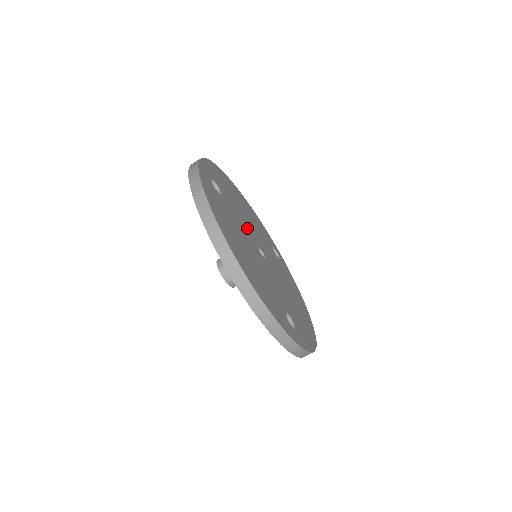
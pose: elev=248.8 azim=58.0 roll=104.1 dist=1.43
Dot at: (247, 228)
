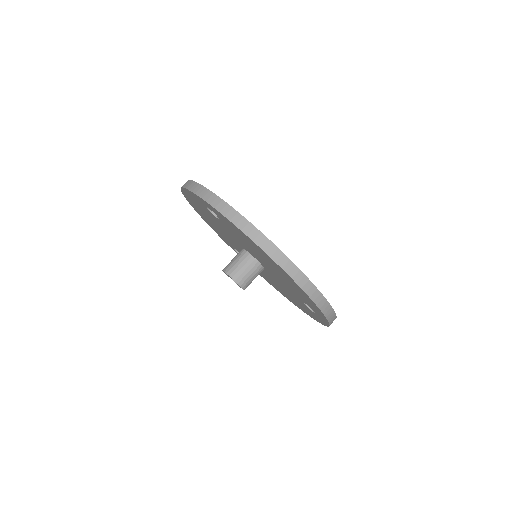
Dot at: occluded
